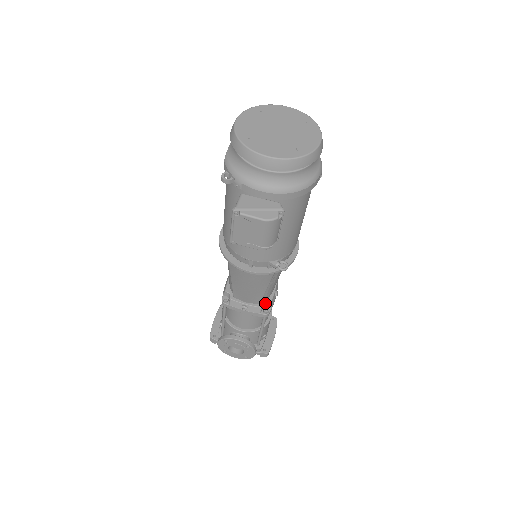
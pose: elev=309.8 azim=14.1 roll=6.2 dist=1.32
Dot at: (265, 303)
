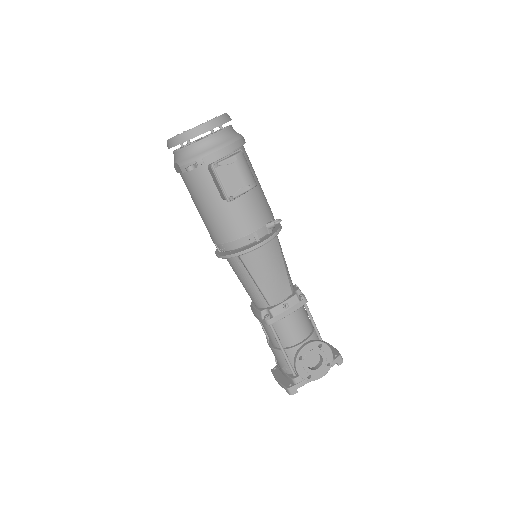
Dot at: (295, 292)
